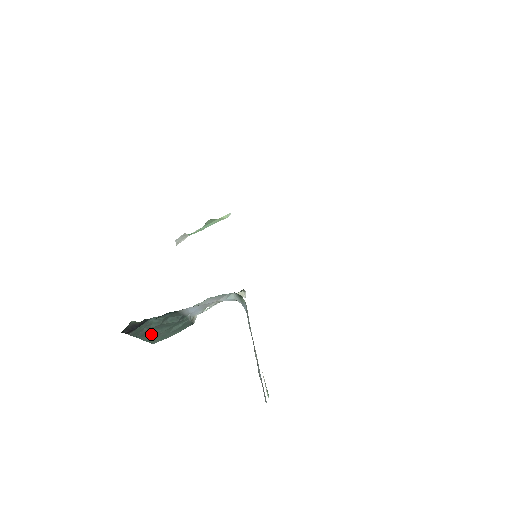
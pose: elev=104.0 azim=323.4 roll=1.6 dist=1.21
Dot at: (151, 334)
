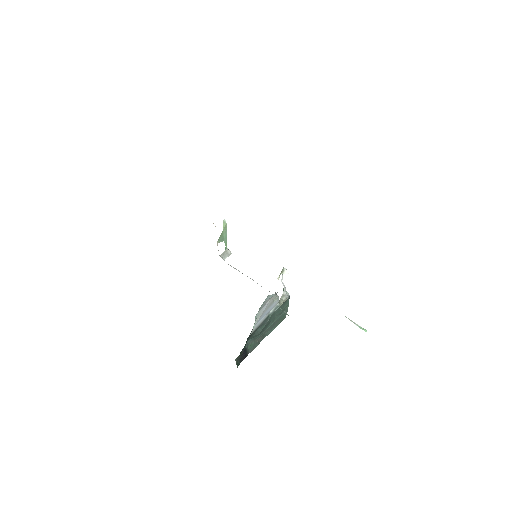
Dot at: (269, 330)
